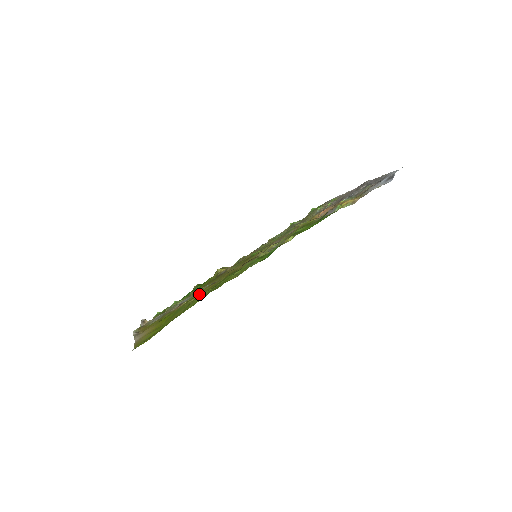
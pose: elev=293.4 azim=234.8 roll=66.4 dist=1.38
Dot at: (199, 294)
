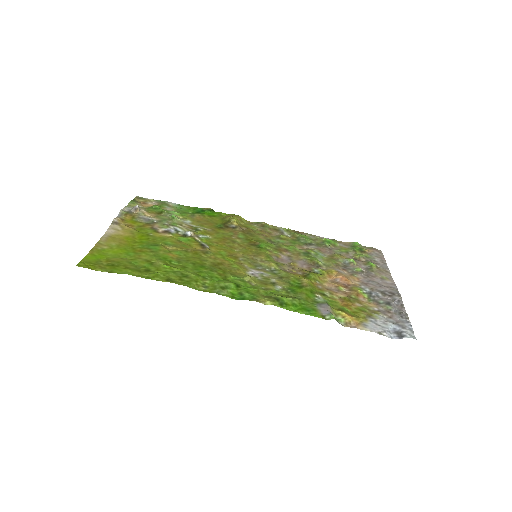
Dot at: (181, 247)
